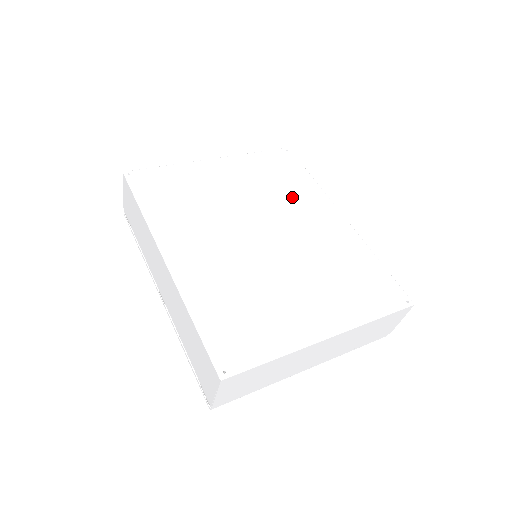
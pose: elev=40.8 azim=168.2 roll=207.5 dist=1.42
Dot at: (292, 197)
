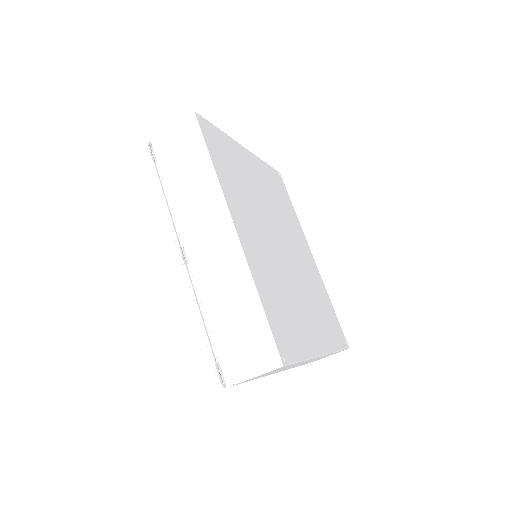
Dot at: (289, 220)
